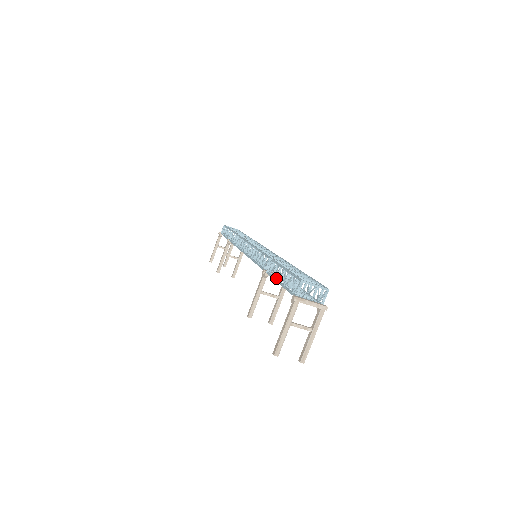
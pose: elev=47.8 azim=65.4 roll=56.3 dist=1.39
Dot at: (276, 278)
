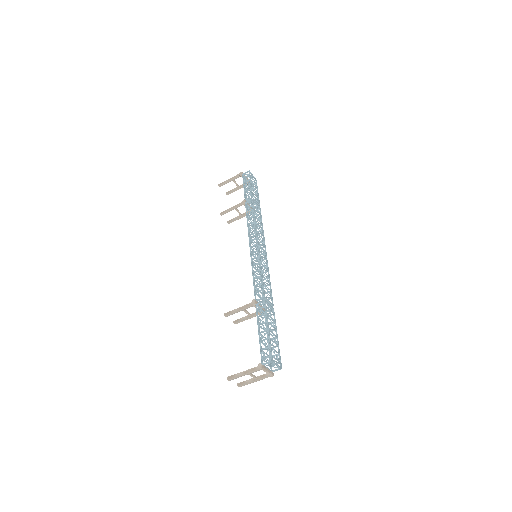
Dot at: (259, 325)
